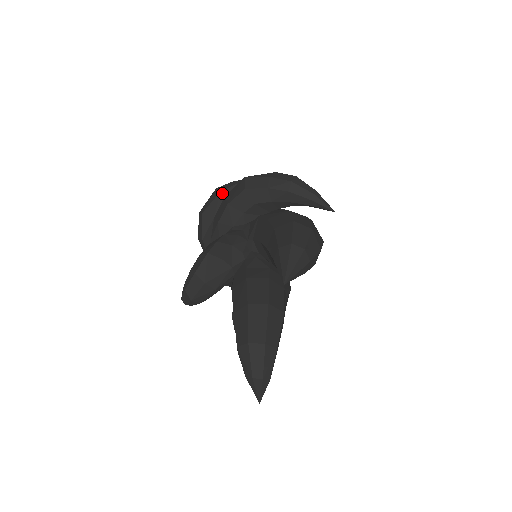
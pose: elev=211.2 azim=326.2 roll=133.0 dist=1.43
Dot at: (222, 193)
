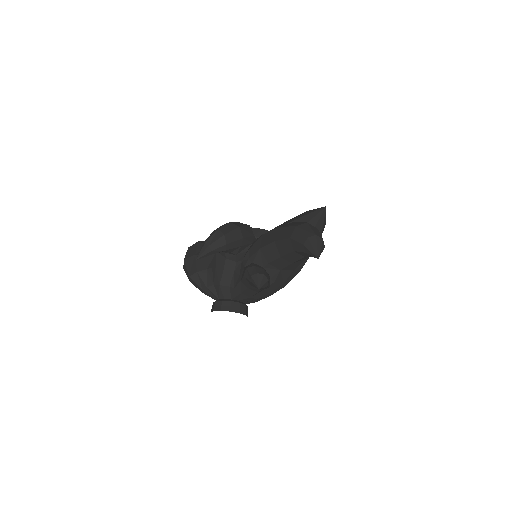
Dot at: occluded
